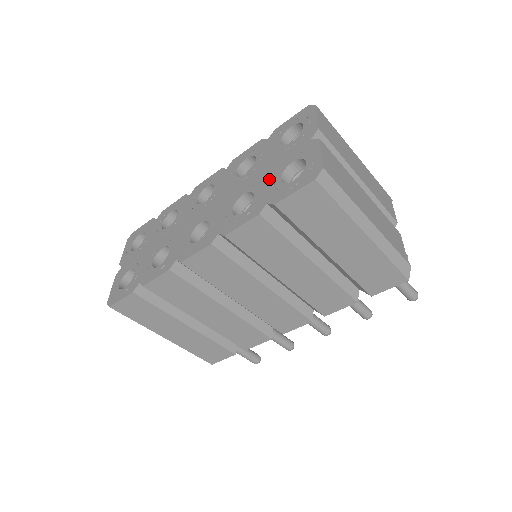
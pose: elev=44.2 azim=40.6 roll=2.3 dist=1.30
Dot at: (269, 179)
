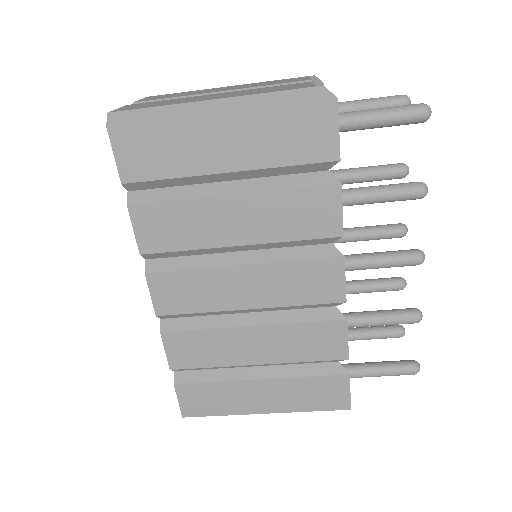
Dot at: occluded
